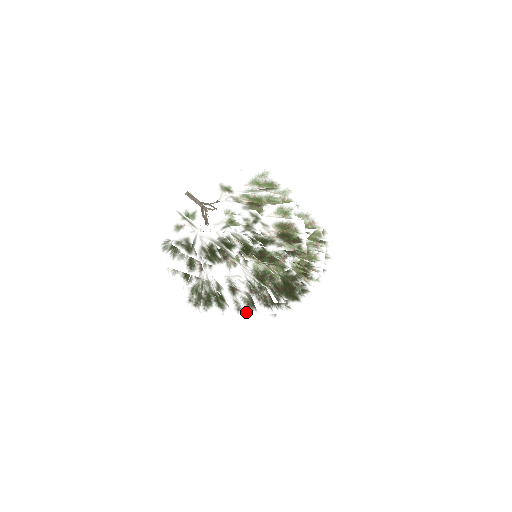
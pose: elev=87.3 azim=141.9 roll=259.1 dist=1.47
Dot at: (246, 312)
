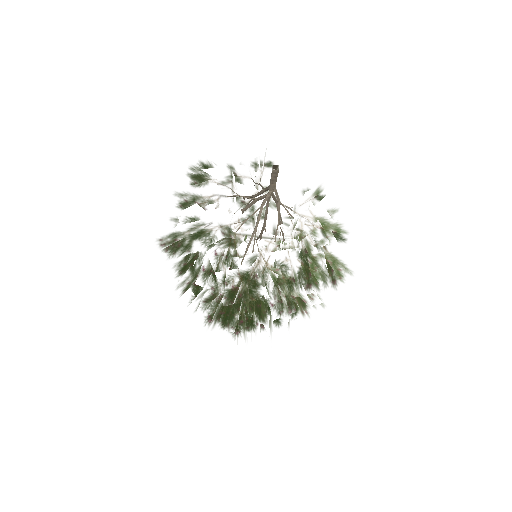
Dot at: occluded
